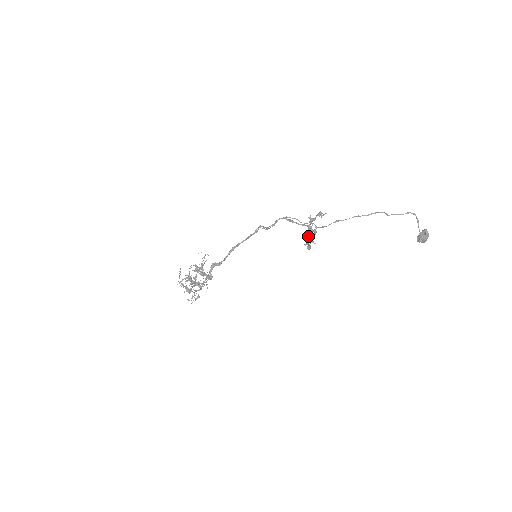
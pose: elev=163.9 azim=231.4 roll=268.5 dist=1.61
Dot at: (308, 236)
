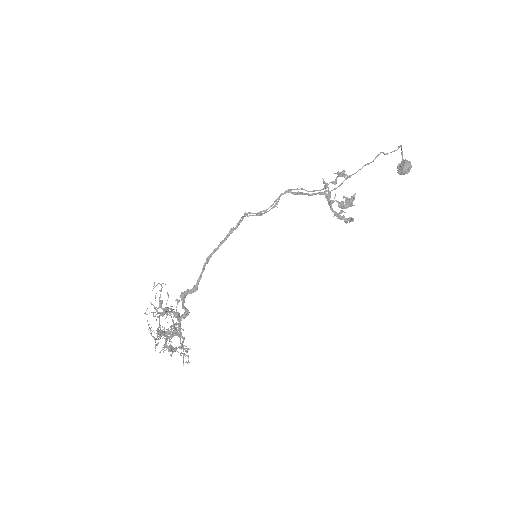
Dot at: (349, 206)
